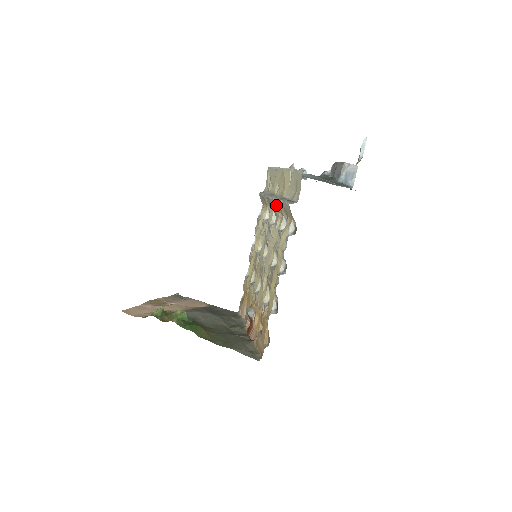
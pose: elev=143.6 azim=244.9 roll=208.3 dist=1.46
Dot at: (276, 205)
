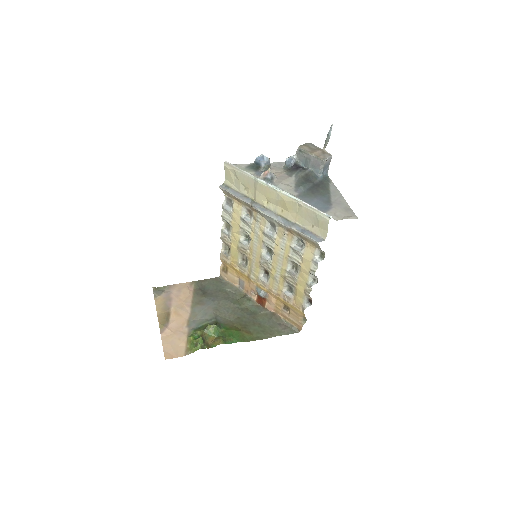
Dot at: (278, 223)
